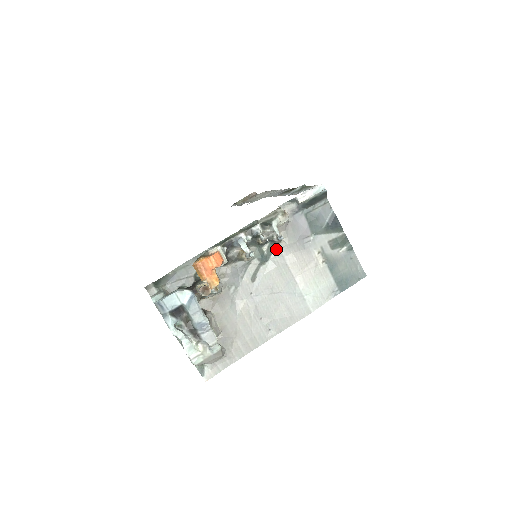
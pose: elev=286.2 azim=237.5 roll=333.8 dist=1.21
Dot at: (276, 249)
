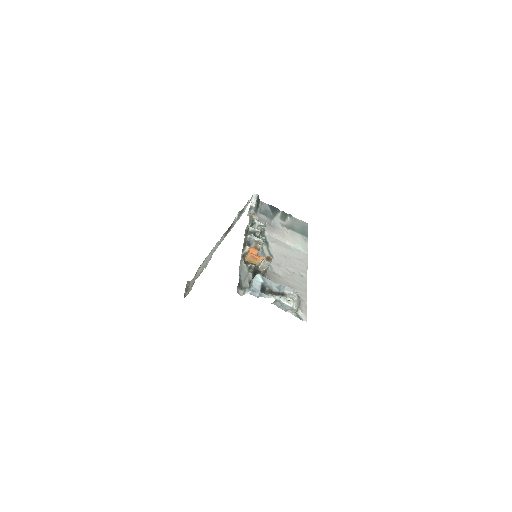
Dot at: (266, 236)
